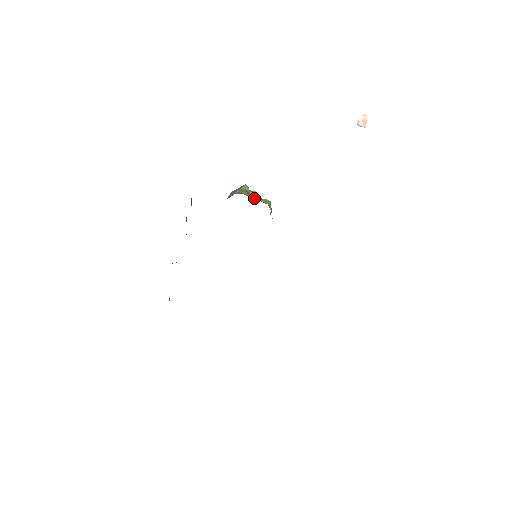
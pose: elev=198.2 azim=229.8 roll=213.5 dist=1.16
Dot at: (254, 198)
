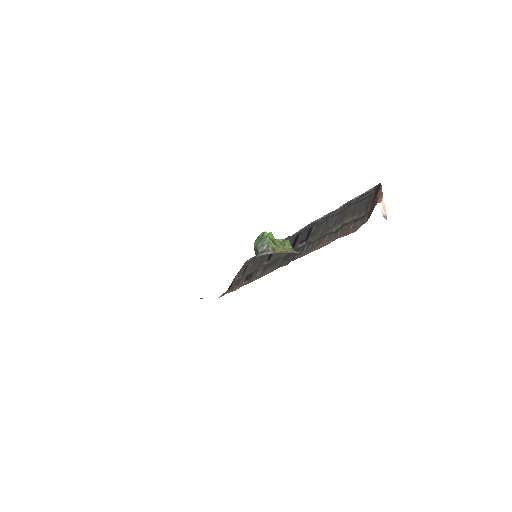
Dot at: (285, 251)
